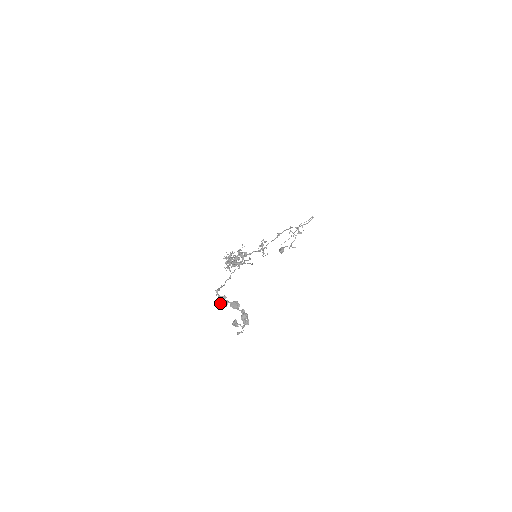
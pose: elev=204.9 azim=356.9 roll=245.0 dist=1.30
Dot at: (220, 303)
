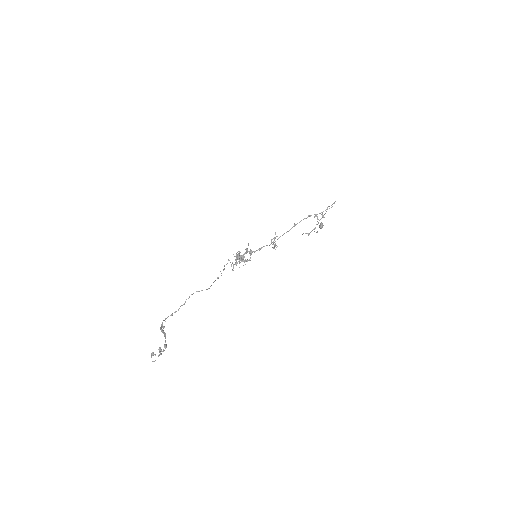
Dot at: (161, 331)
